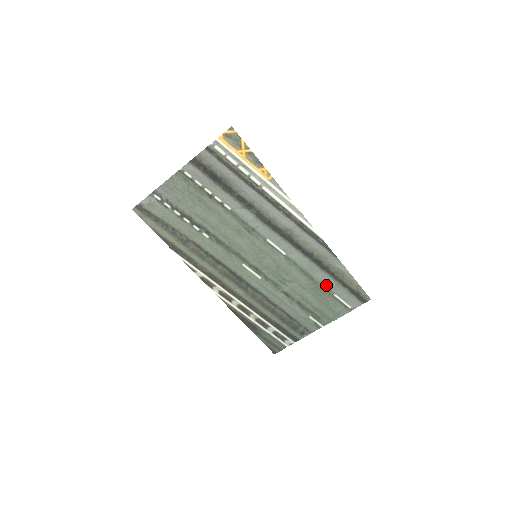
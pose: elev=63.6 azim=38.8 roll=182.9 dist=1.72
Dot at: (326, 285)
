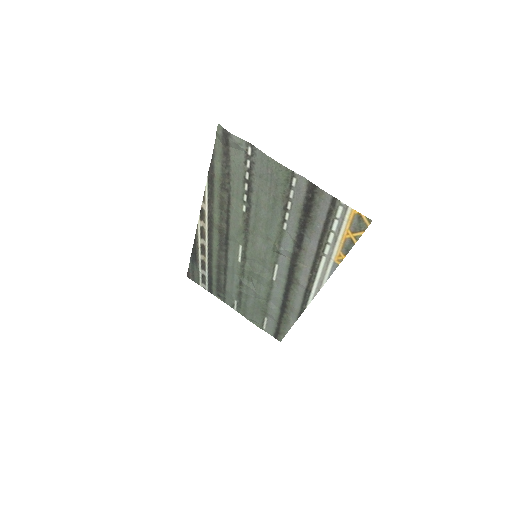
Dot at: (270, 312)
